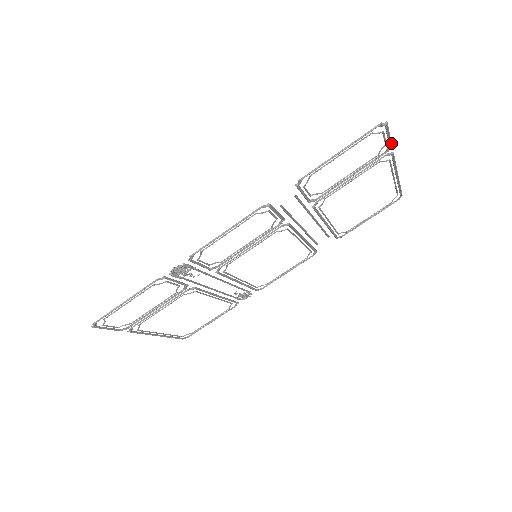
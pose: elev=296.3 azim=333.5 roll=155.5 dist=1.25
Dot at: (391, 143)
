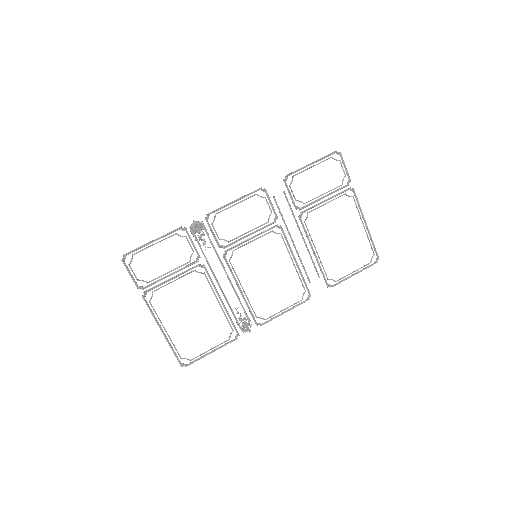
Dot at: (349, 177)
